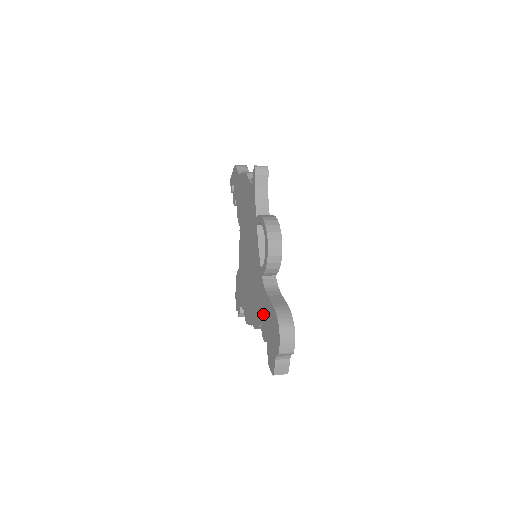
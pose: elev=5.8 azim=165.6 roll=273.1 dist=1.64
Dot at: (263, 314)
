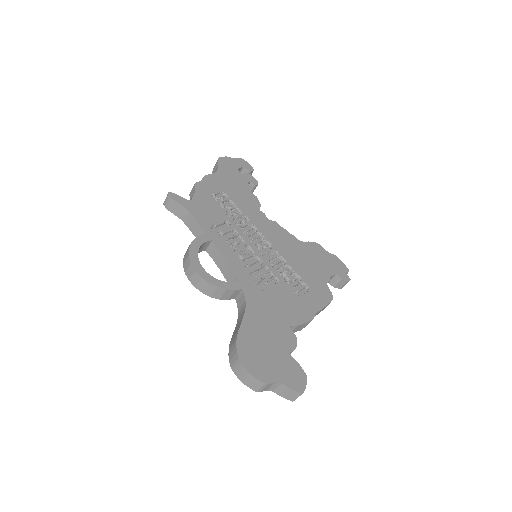
Dot at: occluded
